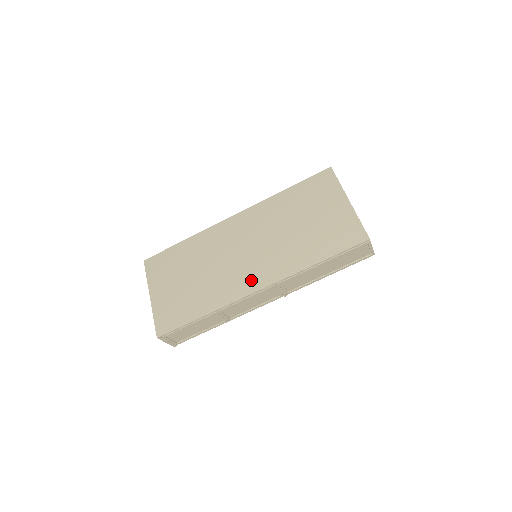
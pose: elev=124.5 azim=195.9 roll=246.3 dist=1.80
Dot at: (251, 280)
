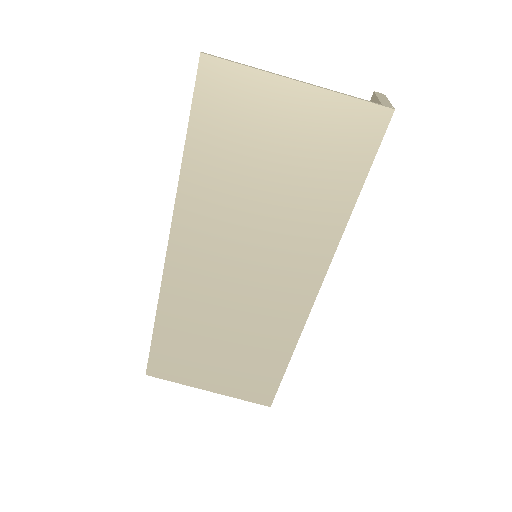
Dot at: (295, 290)
